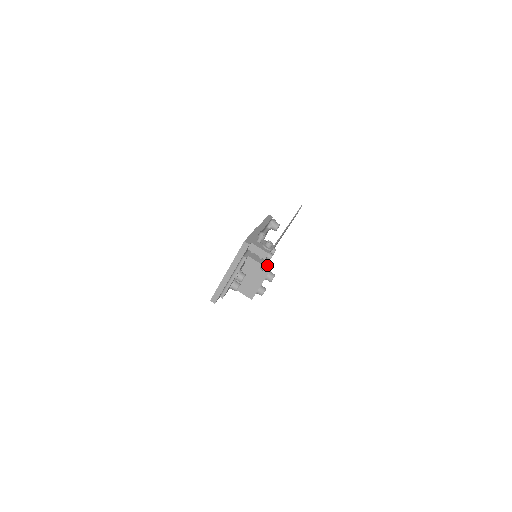
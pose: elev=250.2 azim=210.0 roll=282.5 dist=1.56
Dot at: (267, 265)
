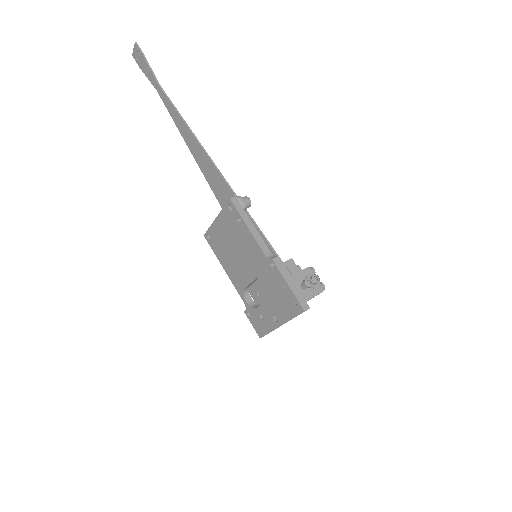
Dot at: (294, 271)
